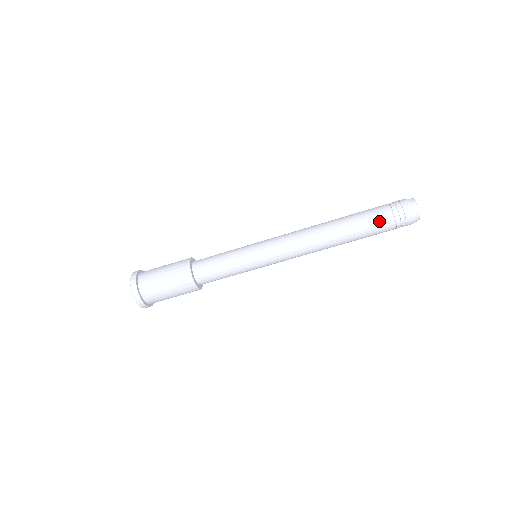
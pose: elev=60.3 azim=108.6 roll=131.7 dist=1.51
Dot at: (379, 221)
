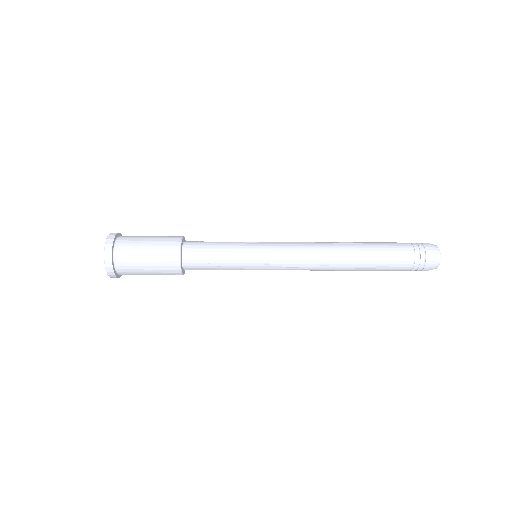
Dot at: (398, 263)
